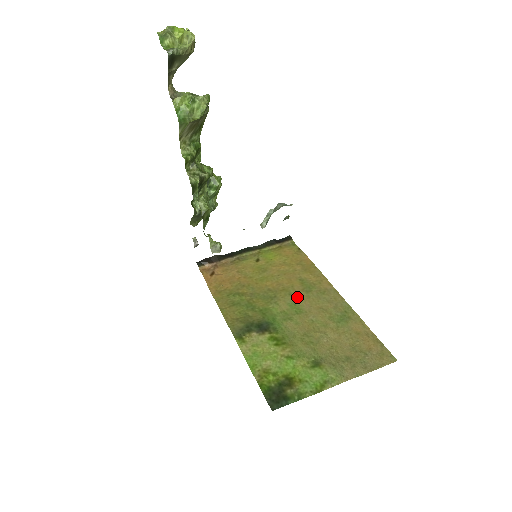
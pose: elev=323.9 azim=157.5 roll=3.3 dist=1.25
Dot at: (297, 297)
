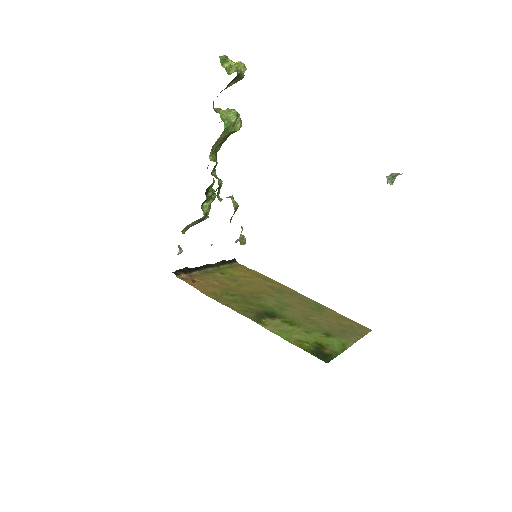
Dot at: (277, 297)
